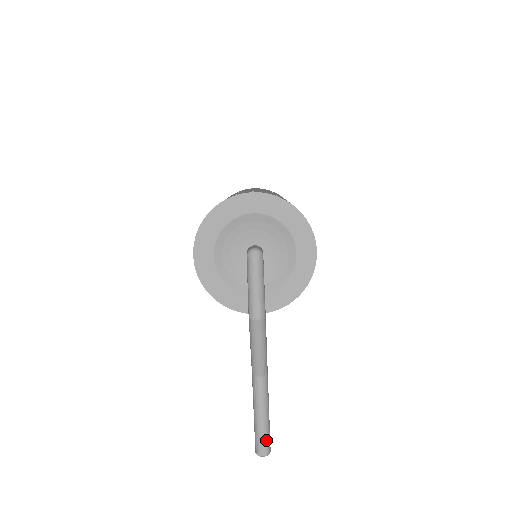
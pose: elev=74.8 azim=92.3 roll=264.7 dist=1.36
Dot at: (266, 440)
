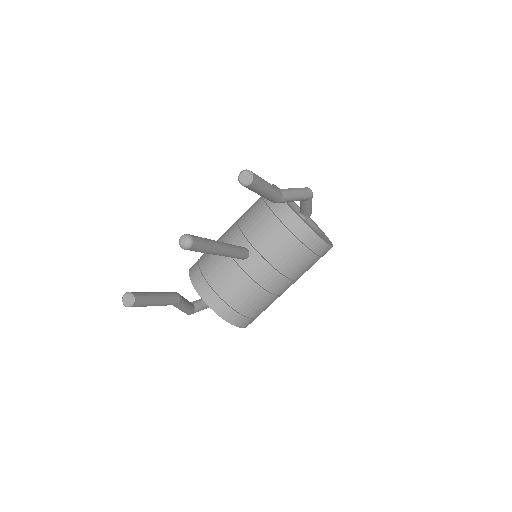
Dot at: (260, 180)
